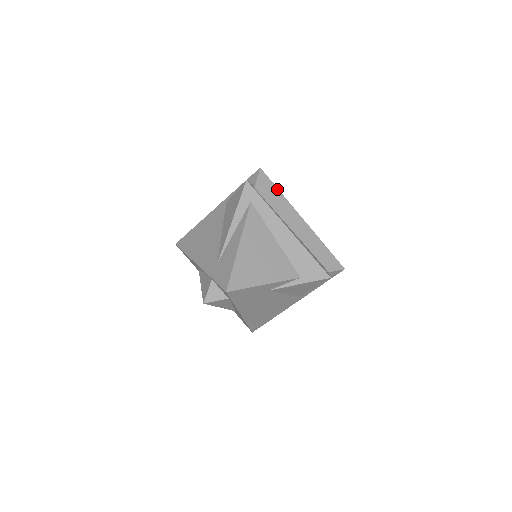
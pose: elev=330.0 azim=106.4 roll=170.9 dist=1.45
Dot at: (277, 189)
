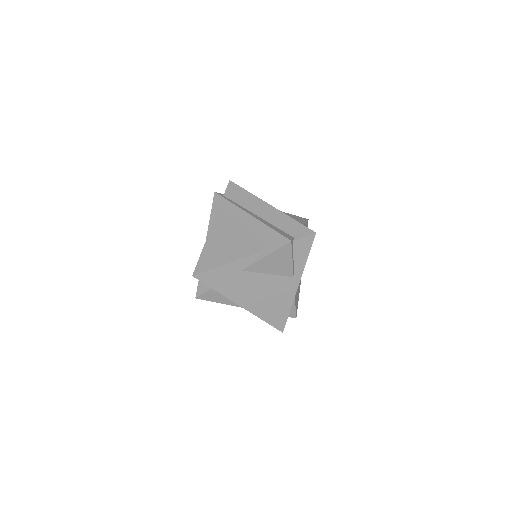
Dot at: (244, 190)
